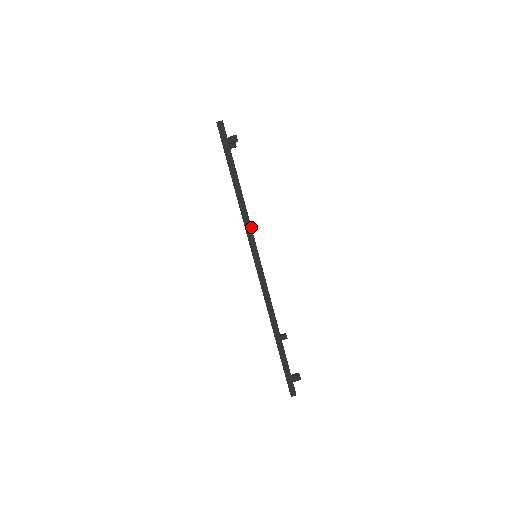
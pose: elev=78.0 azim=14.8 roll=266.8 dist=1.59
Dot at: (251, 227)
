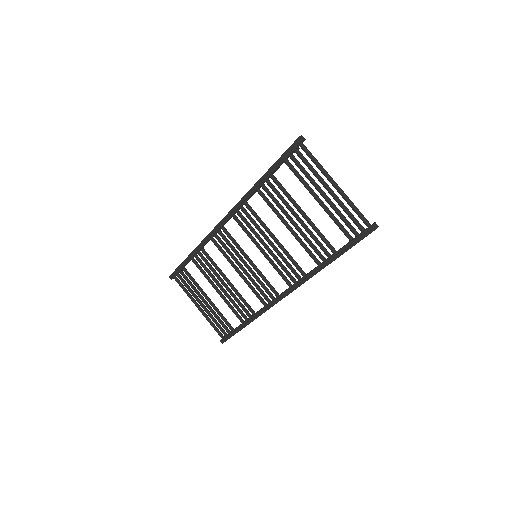
Dot at: occluded
